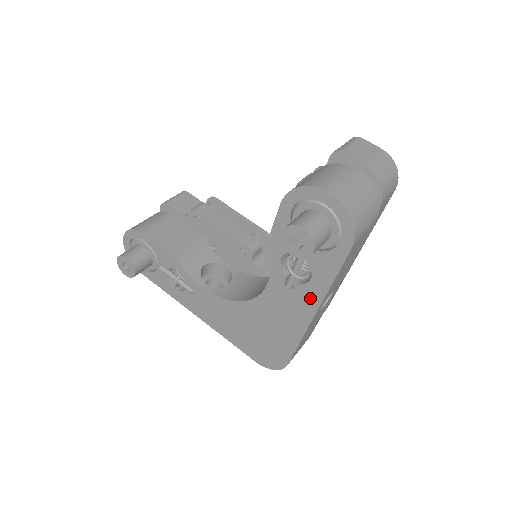
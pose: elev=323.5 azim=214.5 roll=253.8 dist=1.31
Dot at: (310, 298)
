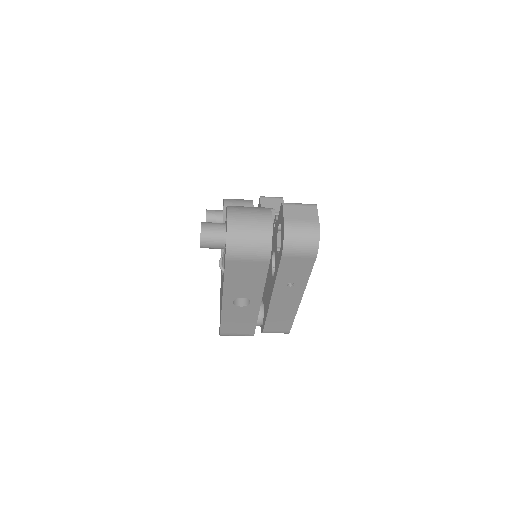
Dot at: occluded
